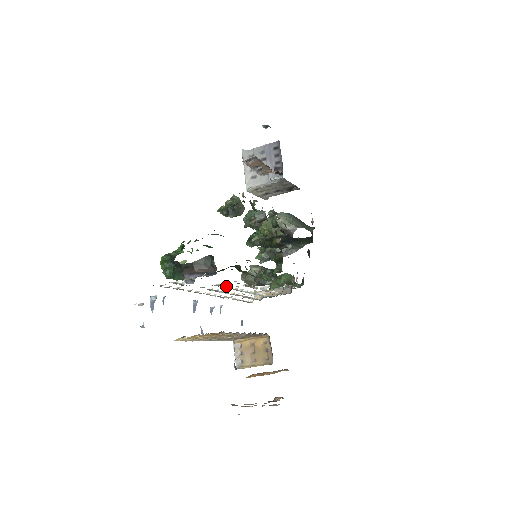
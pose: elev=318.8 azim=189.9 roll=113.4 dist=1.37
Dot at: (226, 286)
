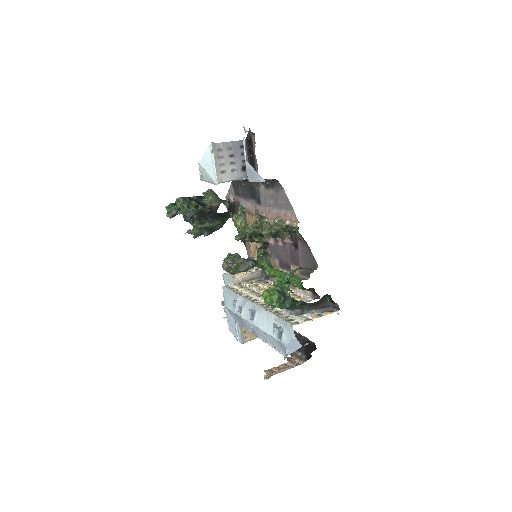
Dot at: occluded
